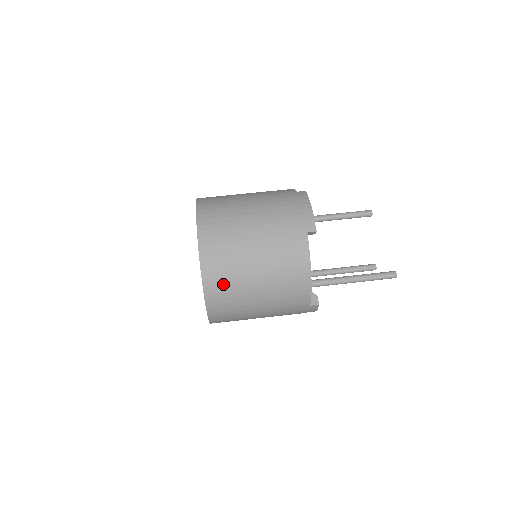
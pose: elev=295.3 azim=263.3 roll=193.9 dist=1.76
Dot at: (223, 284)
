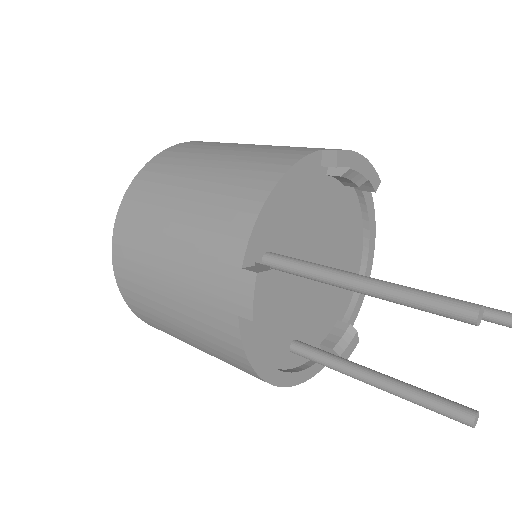
Dot at: (162, 171)
